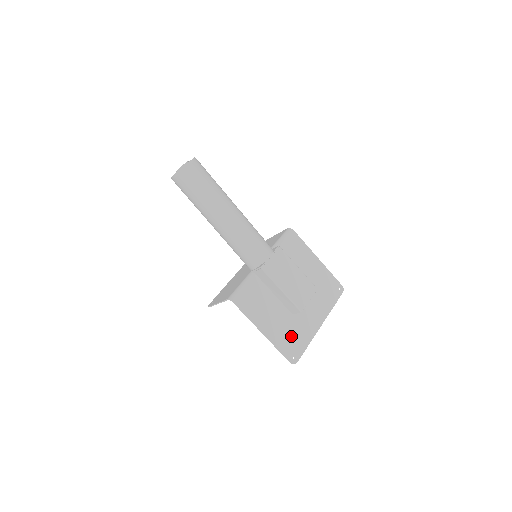
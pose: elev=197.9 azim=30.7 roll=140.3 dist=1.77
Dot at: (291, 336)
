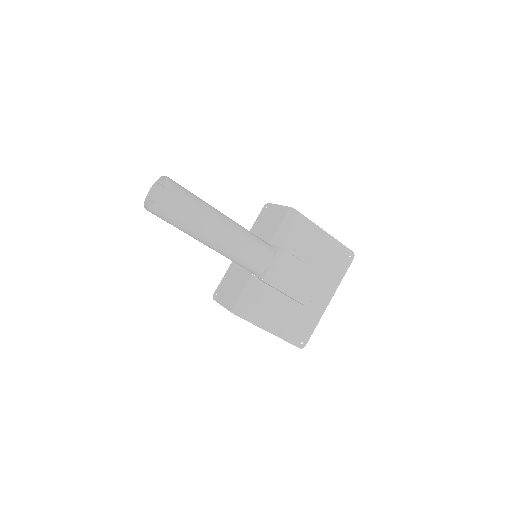
Dot at: (299, 324)
